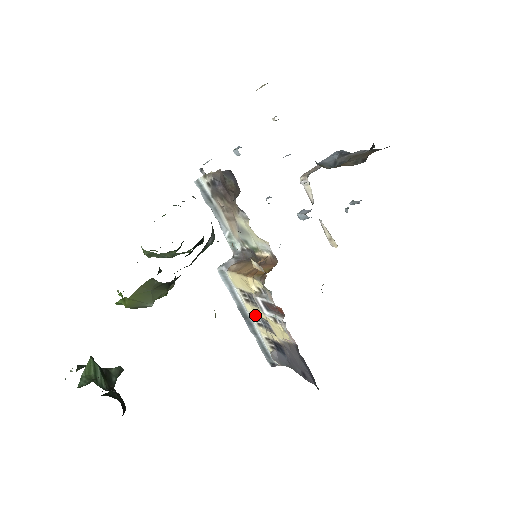
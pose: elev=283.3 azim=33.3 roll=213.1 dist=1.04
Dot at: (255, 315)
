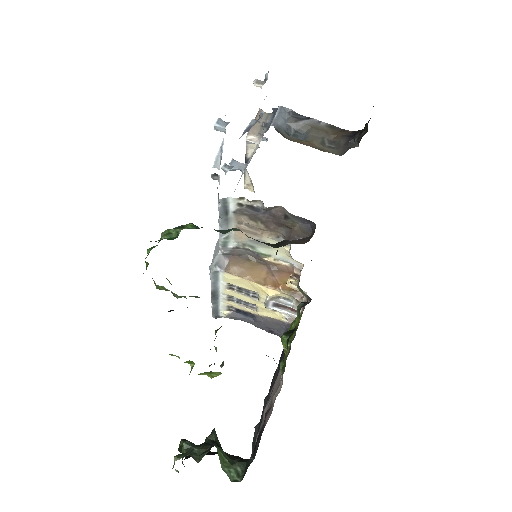
Dot at: (231, 296)
